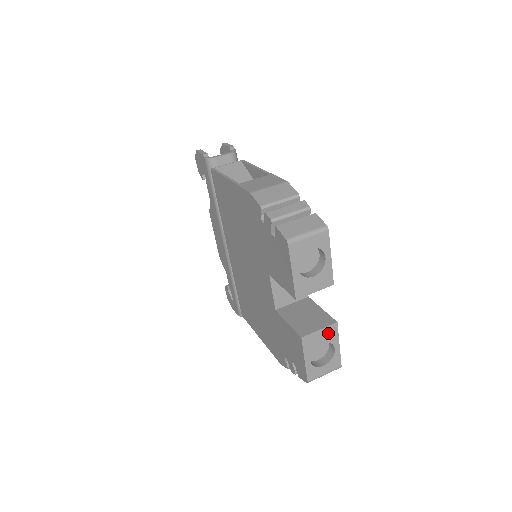
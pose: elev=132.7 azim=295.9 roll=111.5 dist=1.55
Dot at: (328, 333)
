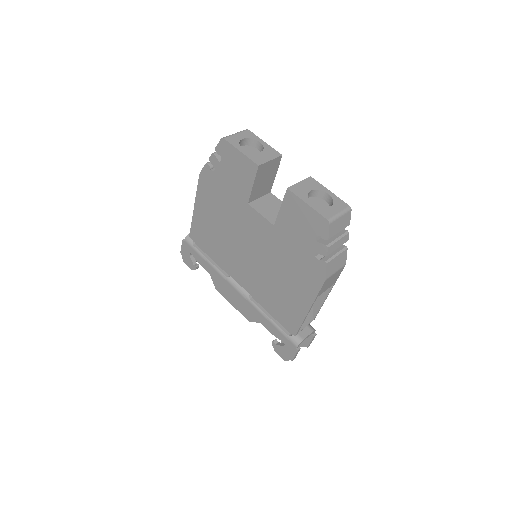
Dot at: (310, 184)
